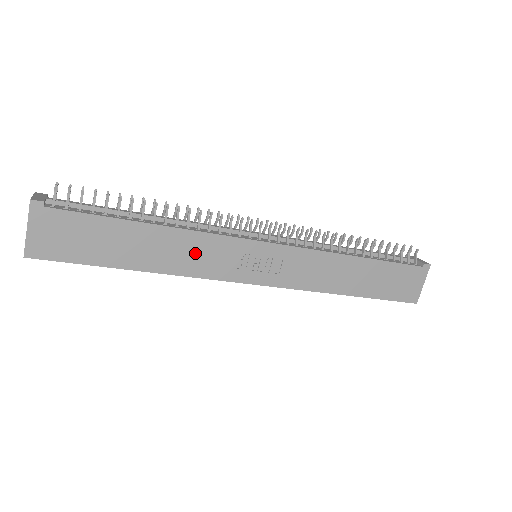
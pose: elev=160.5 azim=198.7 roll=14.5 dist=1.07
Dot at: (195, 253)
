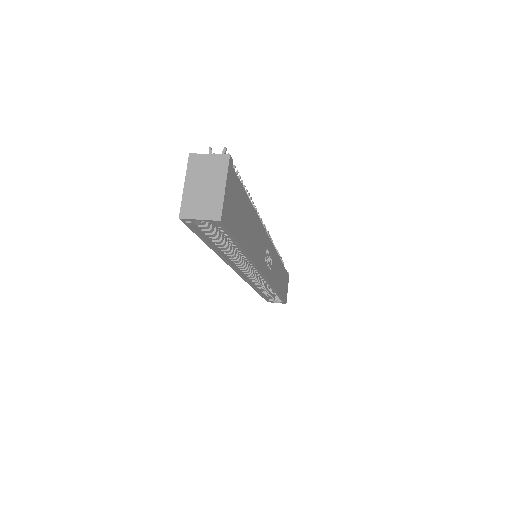
Dot at: (259, 242)
